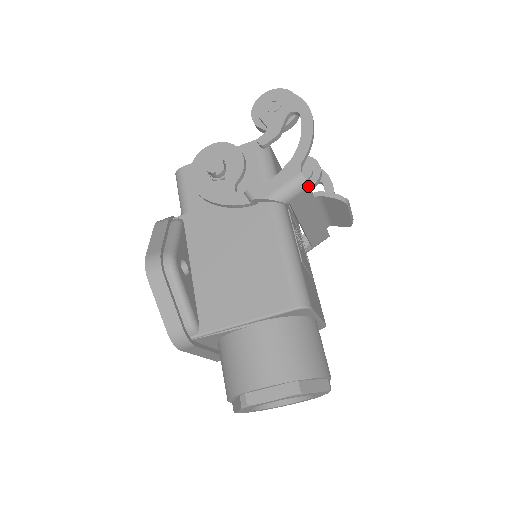
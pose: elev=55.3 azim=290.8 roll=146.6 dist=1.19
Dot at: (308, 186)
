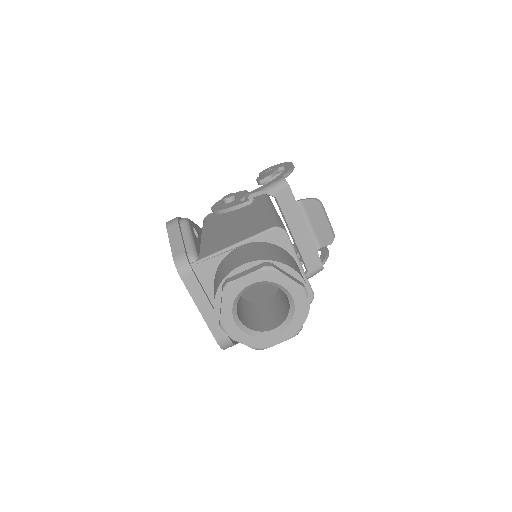
Dot at: (288, 185)
